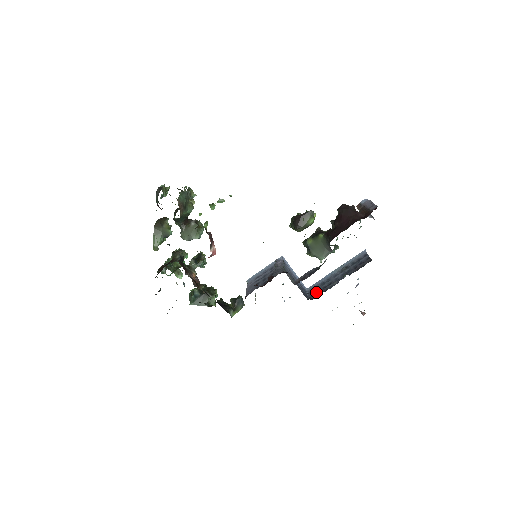
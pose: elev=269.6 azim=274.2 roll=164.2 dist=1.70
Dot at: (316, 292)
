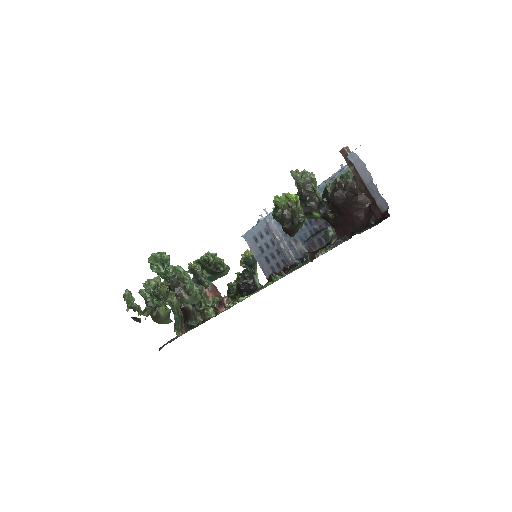
Dot at: occluded
